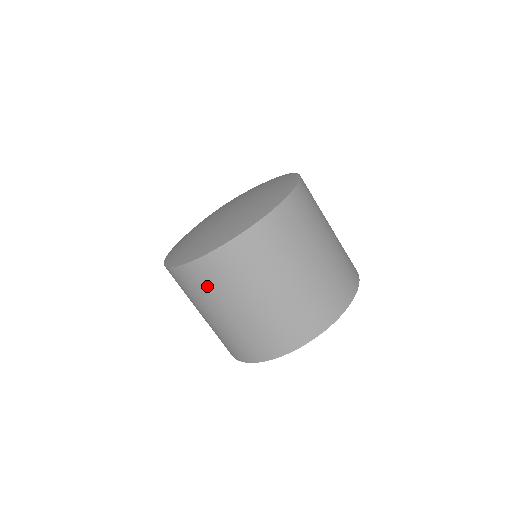
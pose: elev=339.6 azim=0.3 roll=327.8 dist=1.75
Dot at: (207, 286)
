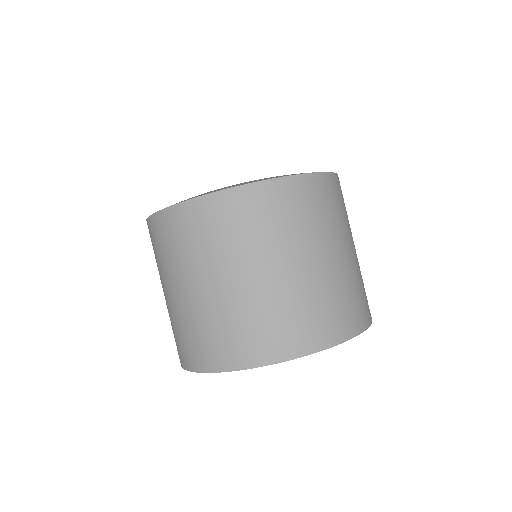
Dot at: (169, 247)
